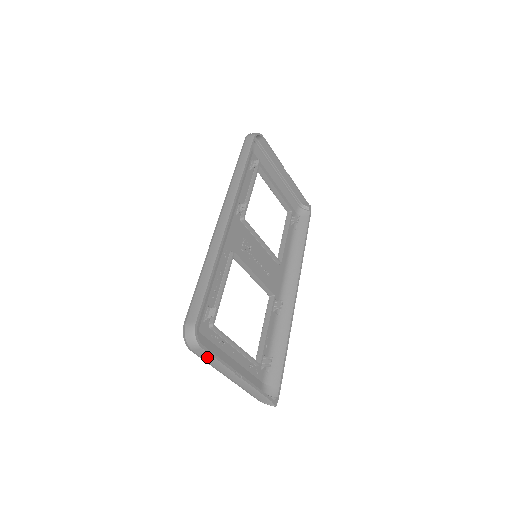
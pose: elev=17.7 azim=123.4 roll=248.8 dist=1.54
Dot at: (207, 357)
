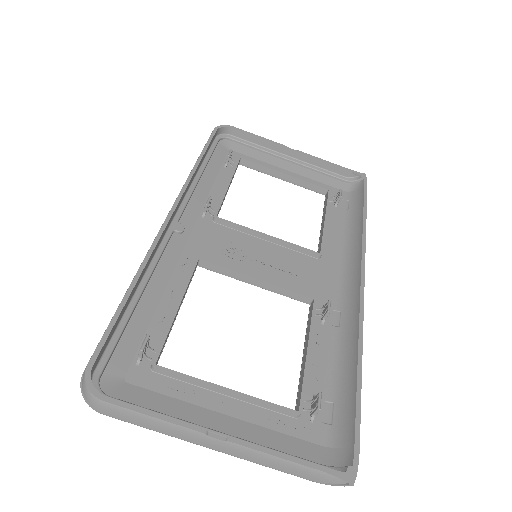
Dot at: (133, 417)
